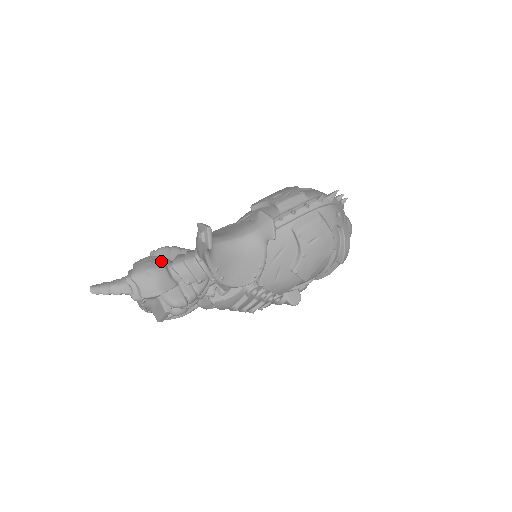
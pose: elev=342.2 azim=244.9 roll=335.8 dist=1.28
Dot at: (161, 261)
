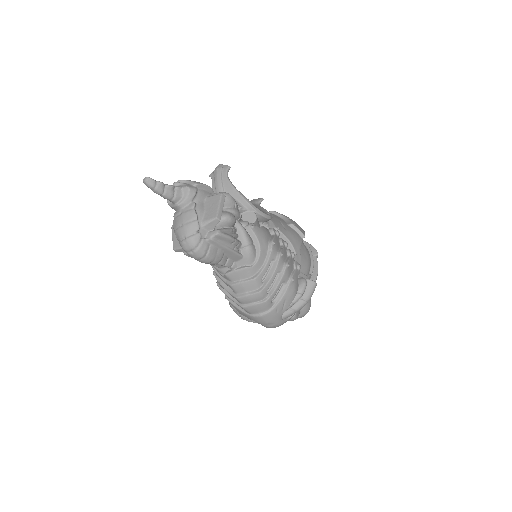
Dot at: occluded
